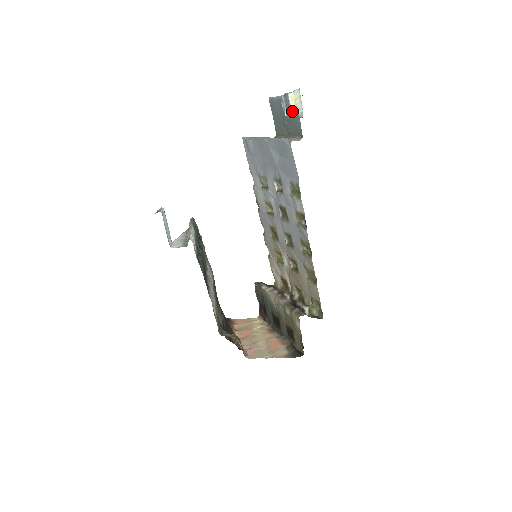
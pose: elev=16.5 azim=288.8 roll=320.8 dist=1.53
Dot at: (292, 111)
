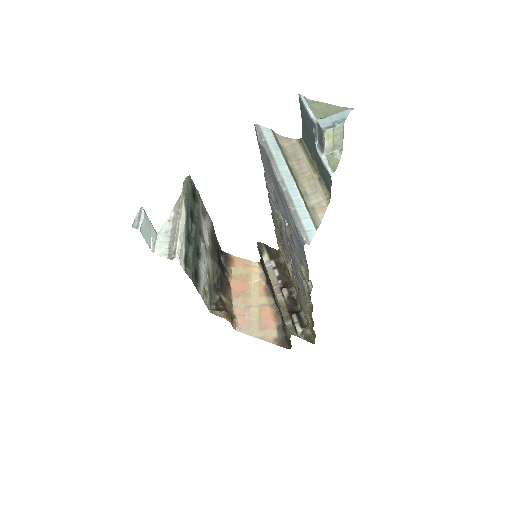
Dot at: (325, 150)
